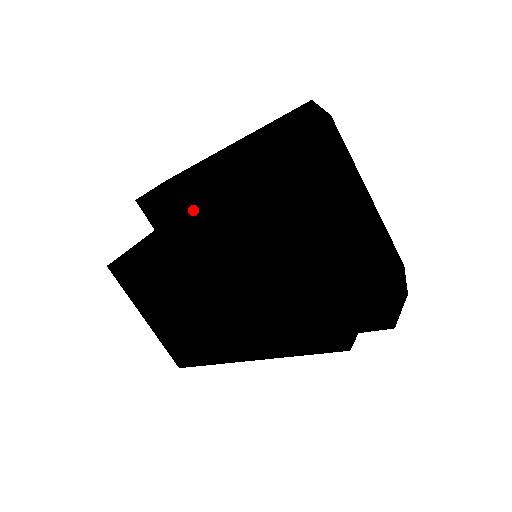
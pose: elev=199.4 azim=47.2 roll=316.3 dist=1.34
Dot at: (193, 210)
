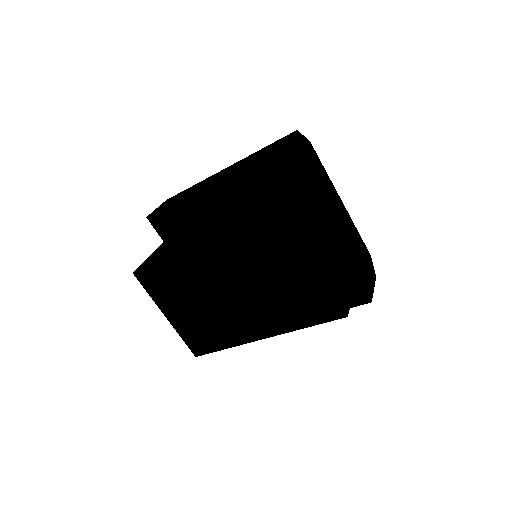
Dot at: (201, 222)
